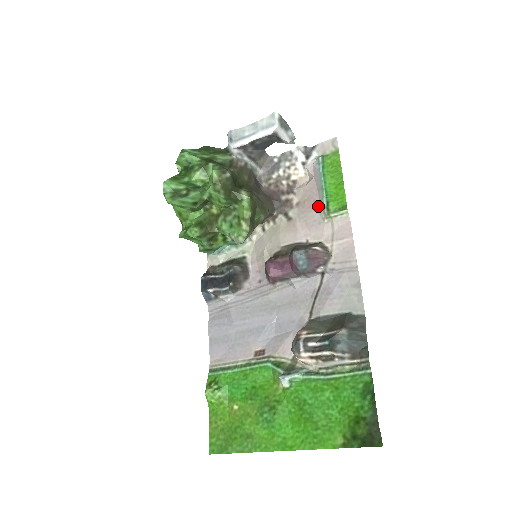
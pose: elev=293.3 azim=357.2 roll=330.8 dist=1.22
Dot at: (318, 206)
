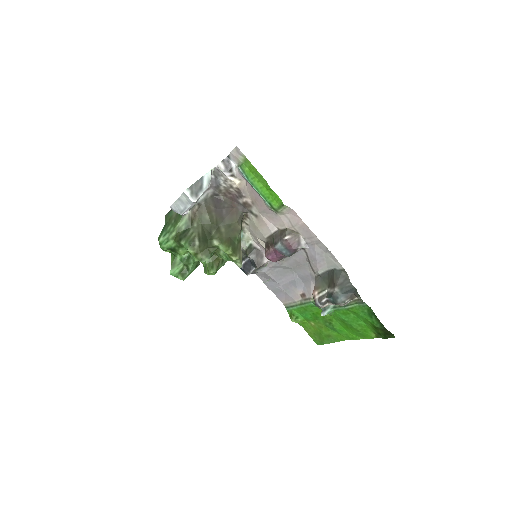
Dot at: (266, 206)
